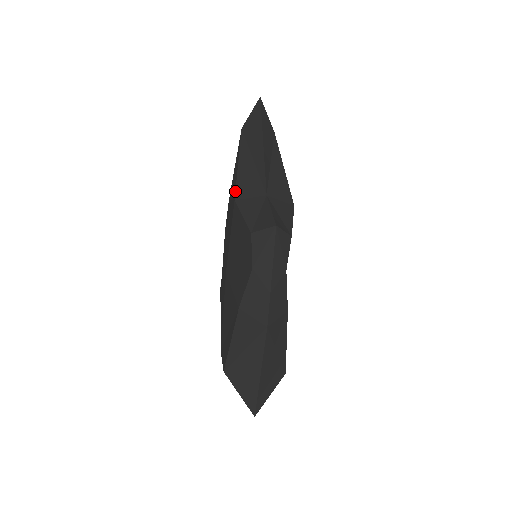
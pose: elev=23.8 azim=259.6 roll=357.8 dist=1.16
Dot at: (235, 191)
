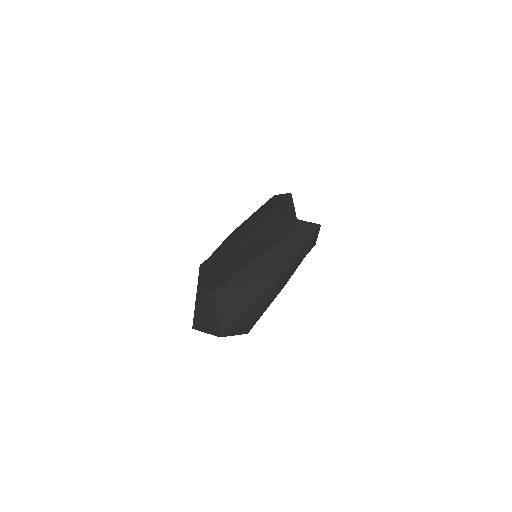
Dot at: occluded
